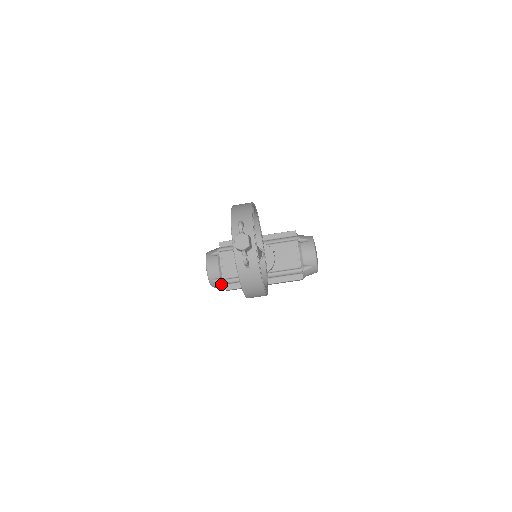
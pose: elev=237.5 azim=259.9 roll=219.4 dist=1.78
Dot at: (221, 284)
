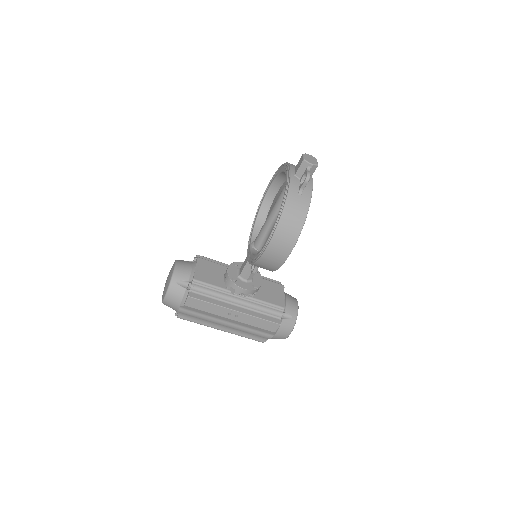
Dot at: (183, 291)
